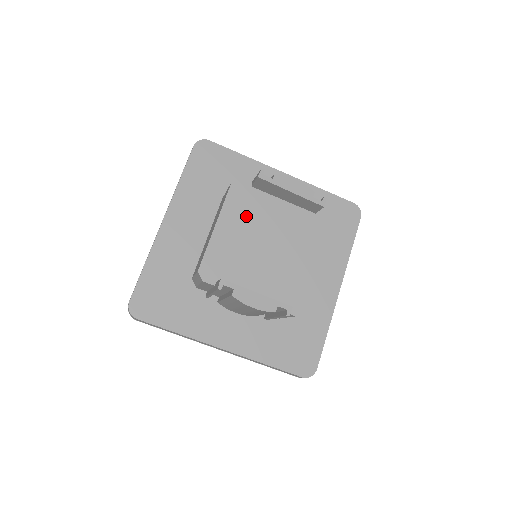
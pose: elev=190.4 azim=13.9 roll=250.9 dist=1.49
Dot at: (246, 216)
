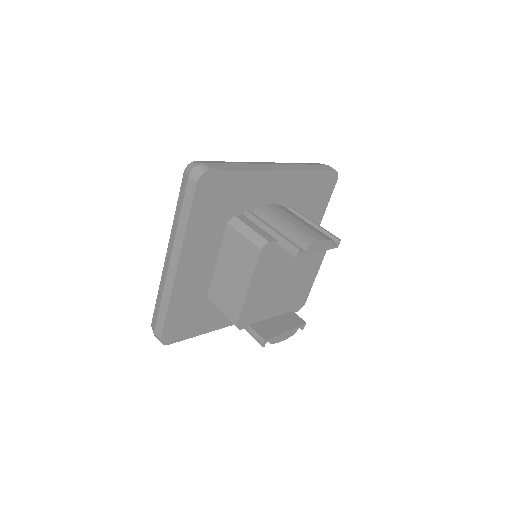
Dot at: (271, 269)
